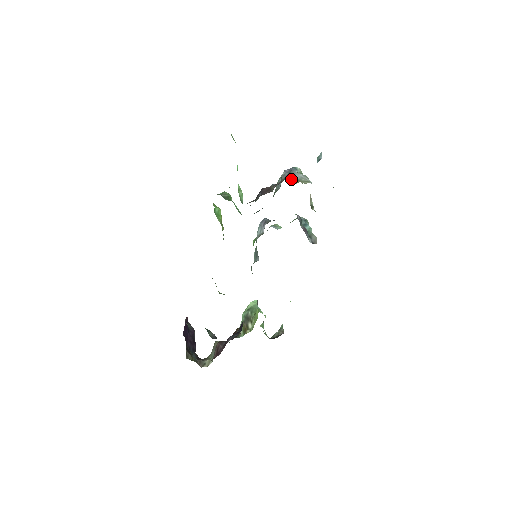
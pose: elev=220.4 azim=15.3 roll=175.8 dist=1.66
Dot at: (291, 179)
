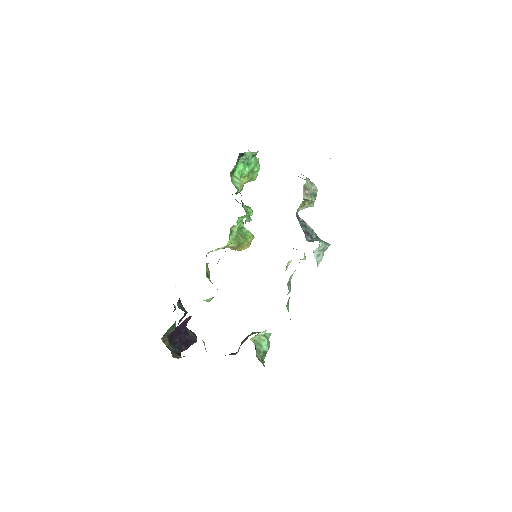
Dot at: occluded
